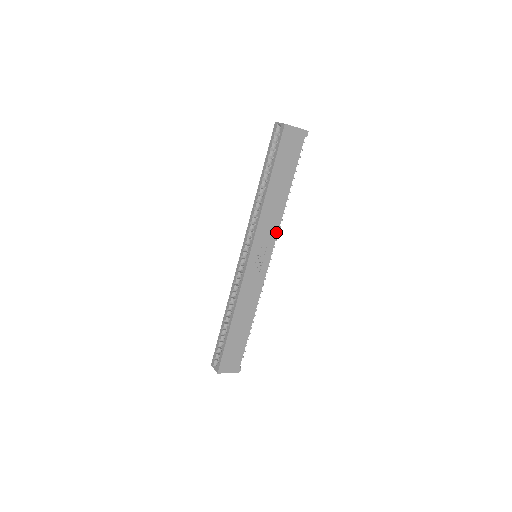
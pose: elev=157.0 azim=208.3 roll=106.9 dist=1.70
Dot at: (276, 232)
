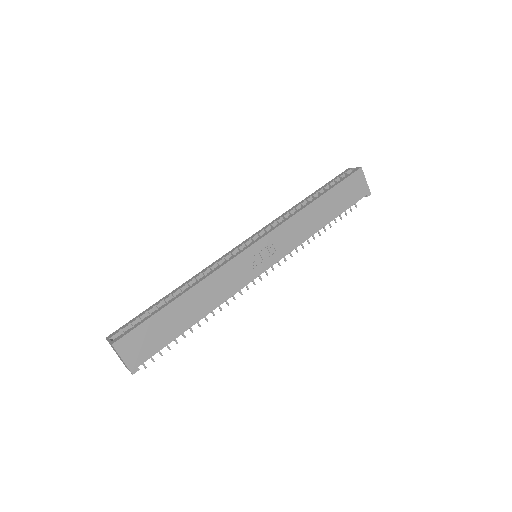
Dot at: (292, 248)
